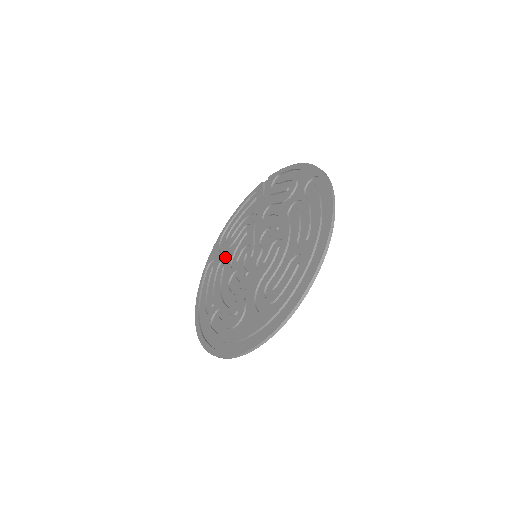
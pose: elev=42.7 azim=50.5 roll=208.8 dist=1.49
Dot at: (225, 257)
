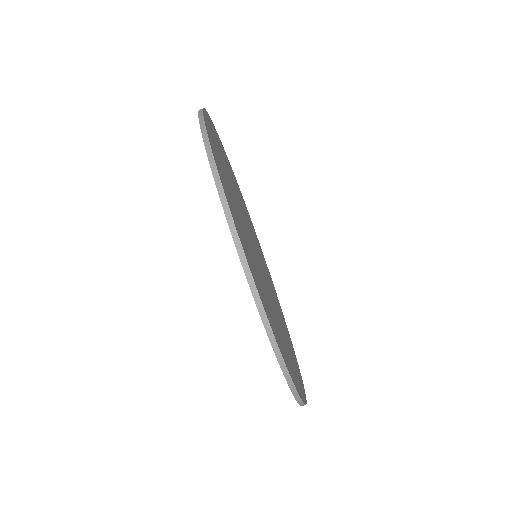
Dot at: occluded
